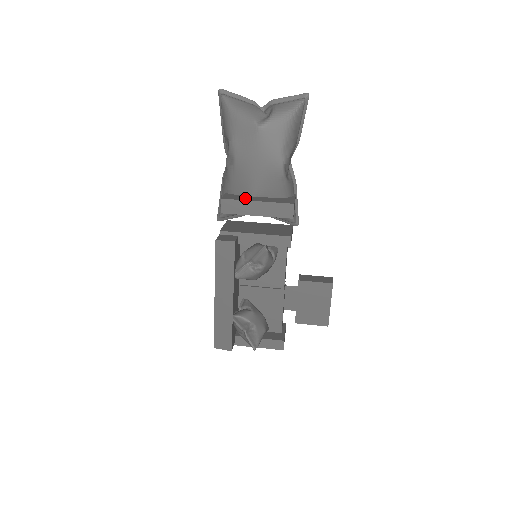
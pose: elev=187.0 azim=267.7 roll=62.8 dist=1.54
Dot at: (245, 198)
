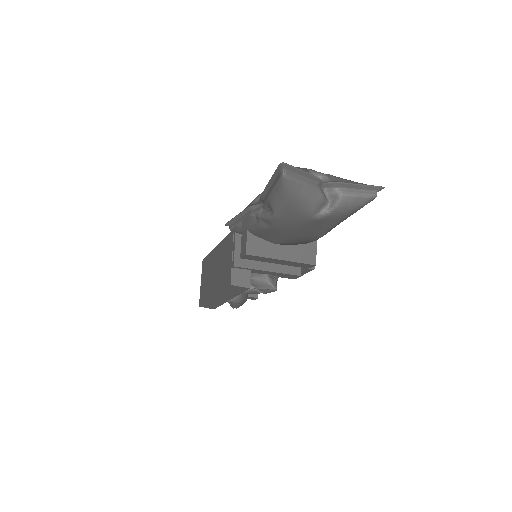
Dot at: (269, 251)
